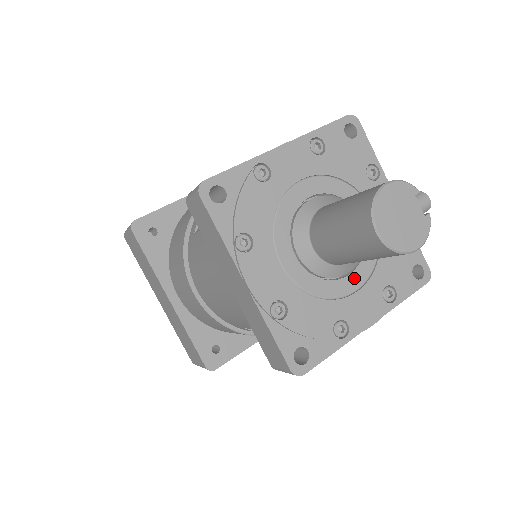
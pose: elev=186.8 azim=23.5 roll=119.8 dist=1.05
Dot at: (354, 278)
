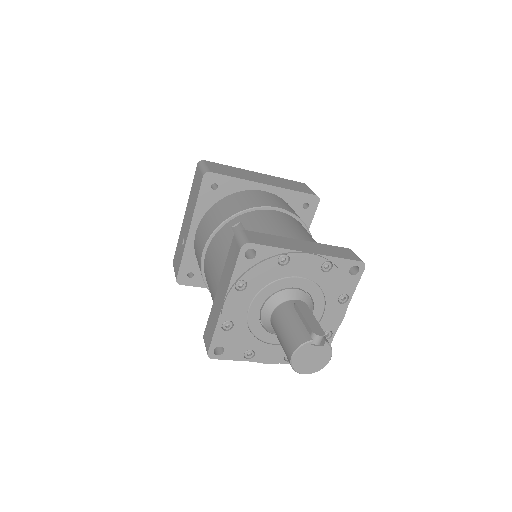
Dot at: (316, 313)
